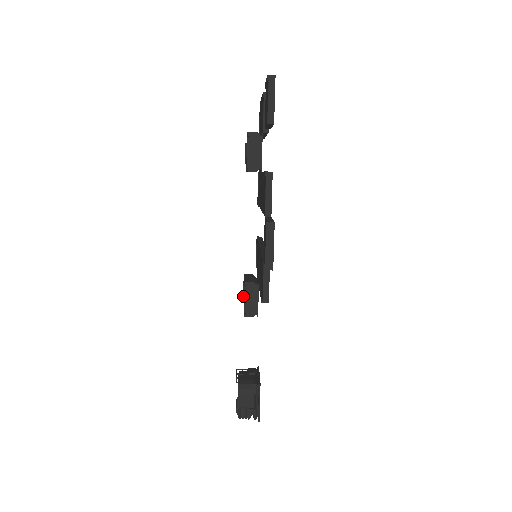
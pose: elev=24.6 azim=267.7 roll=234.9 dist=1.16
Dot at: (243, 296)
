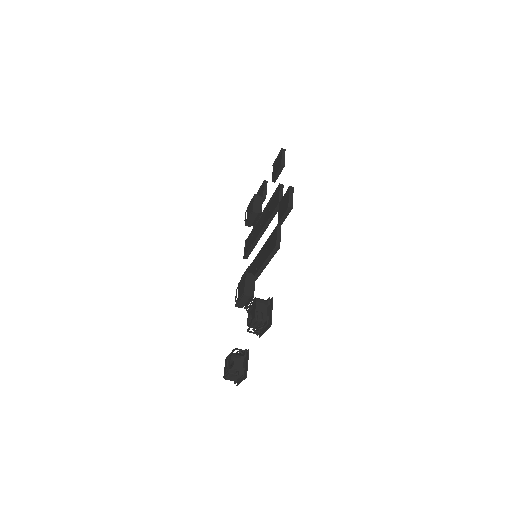
Dot at: occluded
